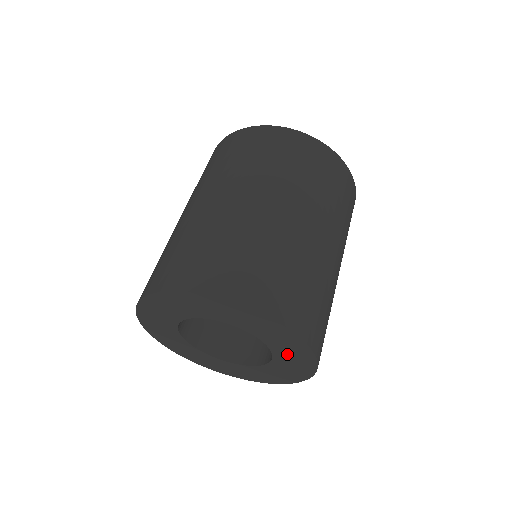
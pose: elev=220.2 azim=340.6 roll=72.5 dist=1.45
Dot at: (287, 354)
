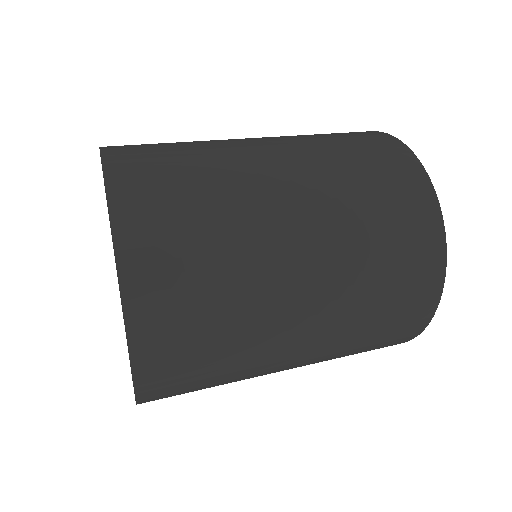
Dot at: occluded
